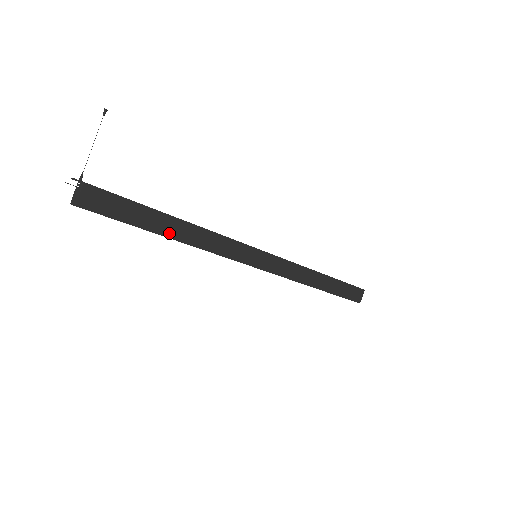
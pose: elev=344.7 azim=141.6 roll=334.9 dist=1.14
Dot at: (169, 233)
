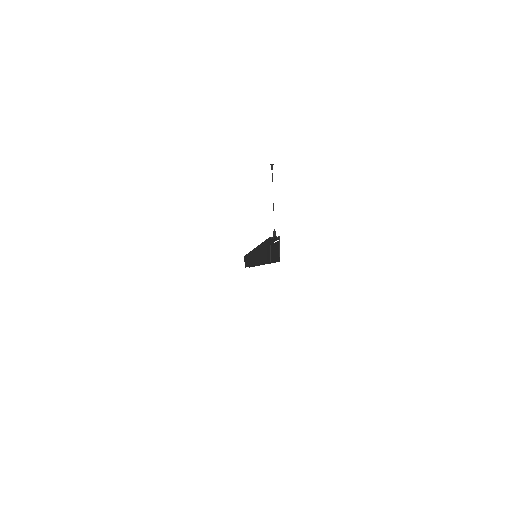
Dot at: occluded
